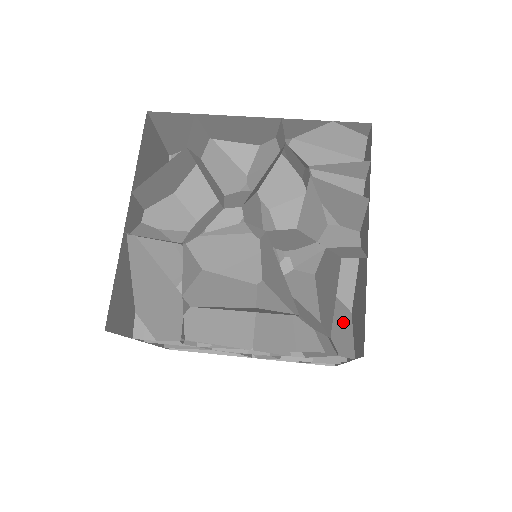
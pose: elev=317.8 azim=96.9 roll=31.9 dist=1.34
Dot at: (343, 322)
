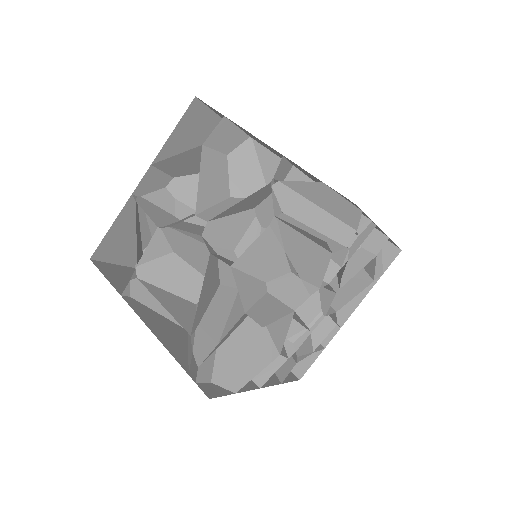
Dot at: (254, 359)
